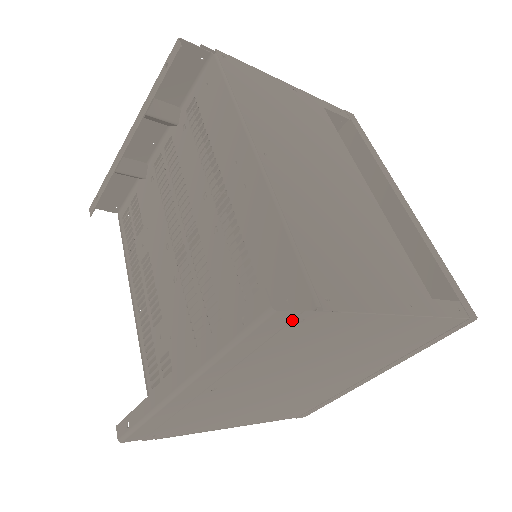
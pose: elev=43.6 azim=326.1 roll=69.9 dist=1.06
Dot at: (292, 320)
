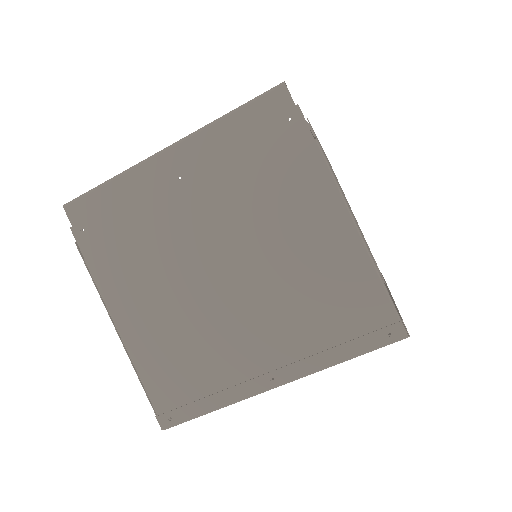
Dot at: (285, 111)
